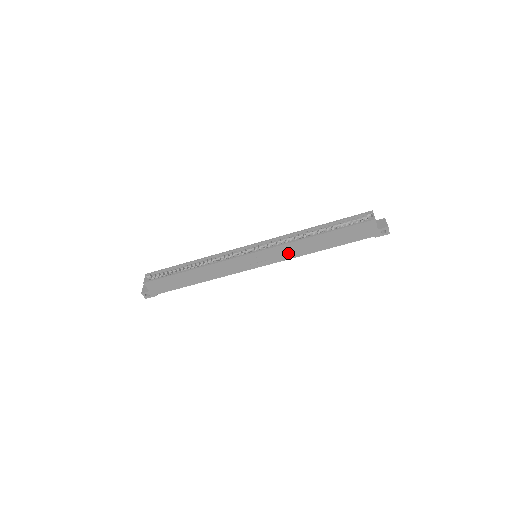
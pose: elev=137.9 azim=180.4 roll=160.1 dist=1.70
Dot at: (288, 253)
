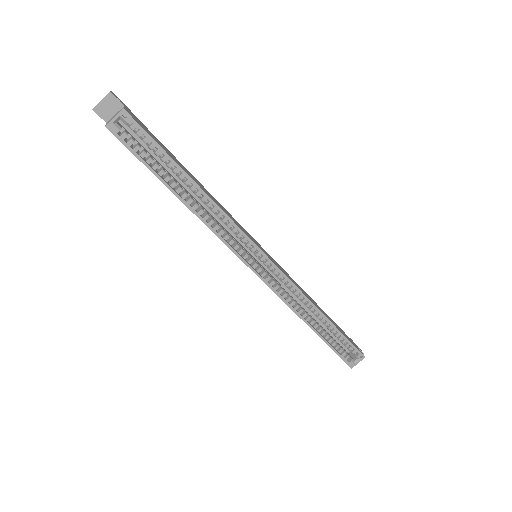
Dot at: occluded
